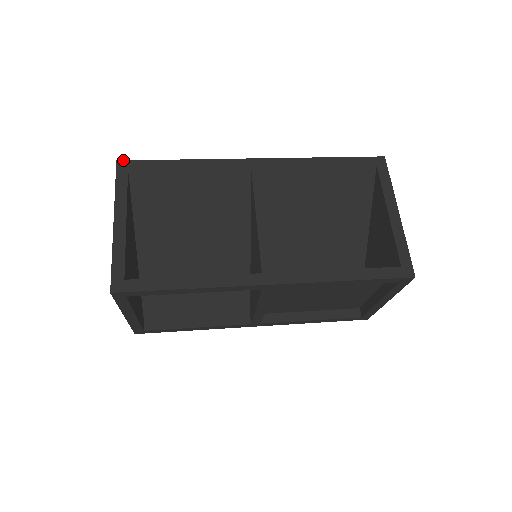
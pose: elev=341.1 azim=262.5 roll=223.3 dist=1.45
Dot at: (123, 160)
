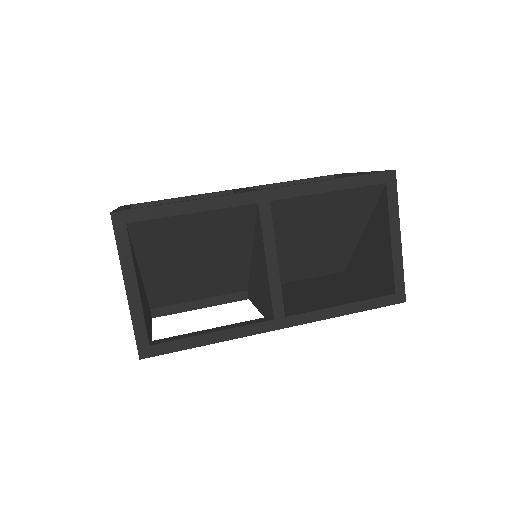
Dot at: (117, 211)
